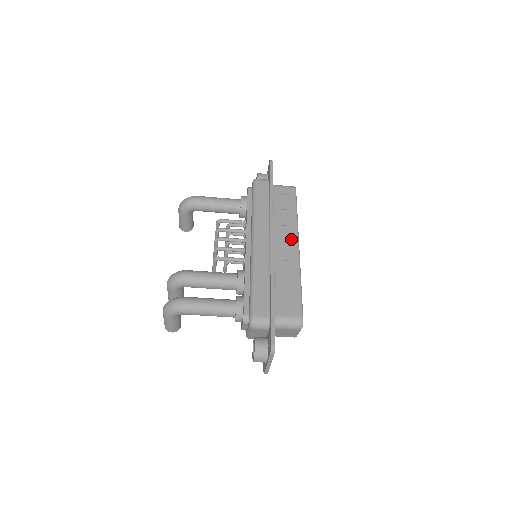
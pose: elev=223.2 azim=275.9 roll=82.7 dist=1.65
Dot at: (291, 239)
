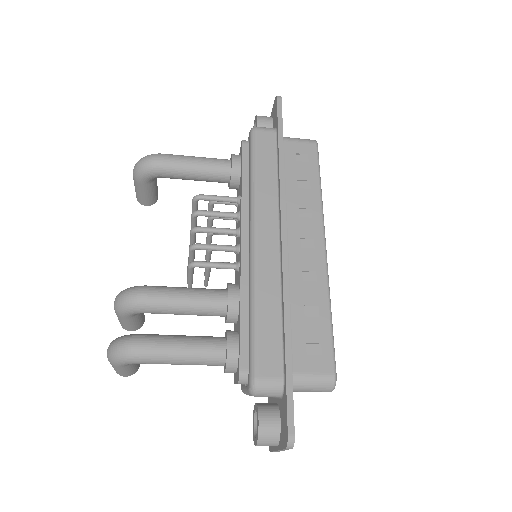
Dot at: (313, 232)
